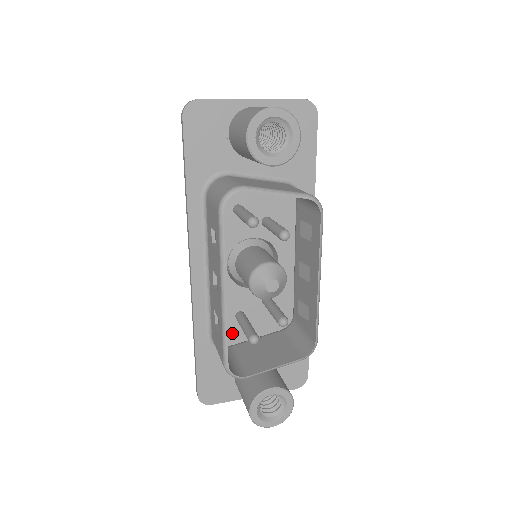
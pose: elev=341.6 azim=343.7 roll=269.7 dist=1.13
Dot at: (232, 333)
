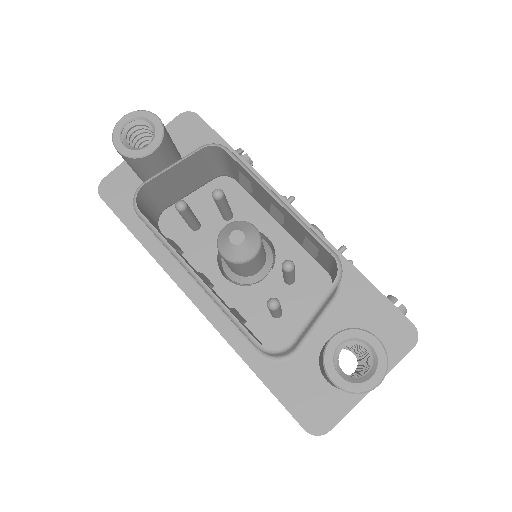
Dot at: (284, 336)
